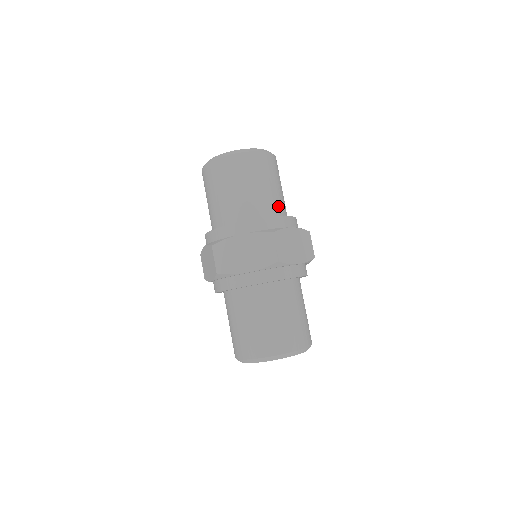
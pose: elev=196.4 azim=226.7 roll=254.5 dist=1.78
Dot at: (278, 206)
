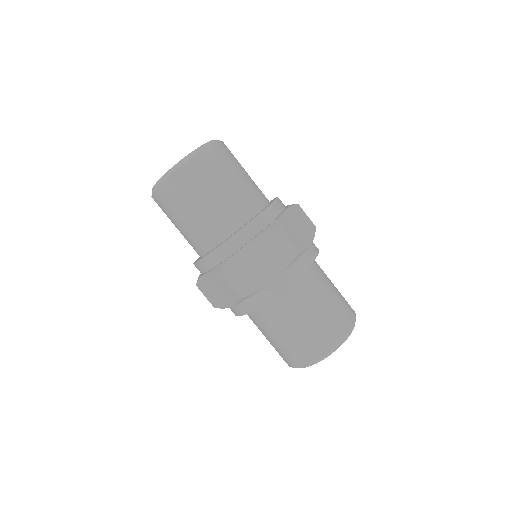
Dot at: (259, 194)
